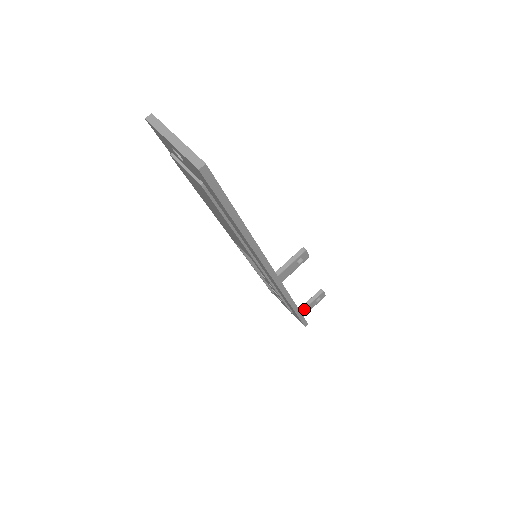
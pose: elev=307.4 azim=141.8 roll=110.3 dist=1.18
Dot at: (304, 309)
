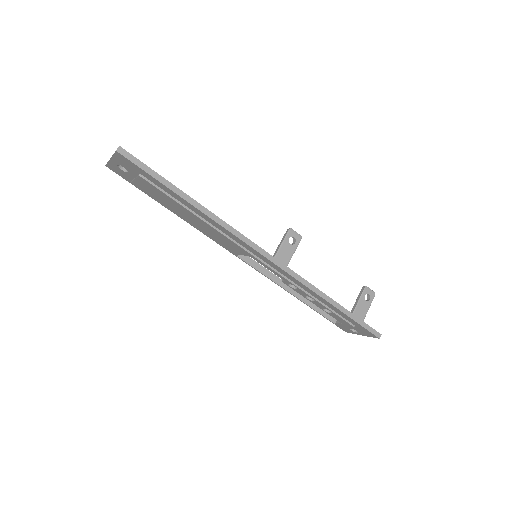
Dot at: (355, 310)
